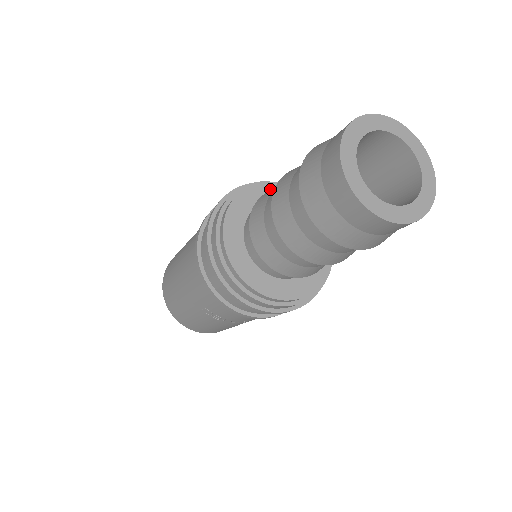
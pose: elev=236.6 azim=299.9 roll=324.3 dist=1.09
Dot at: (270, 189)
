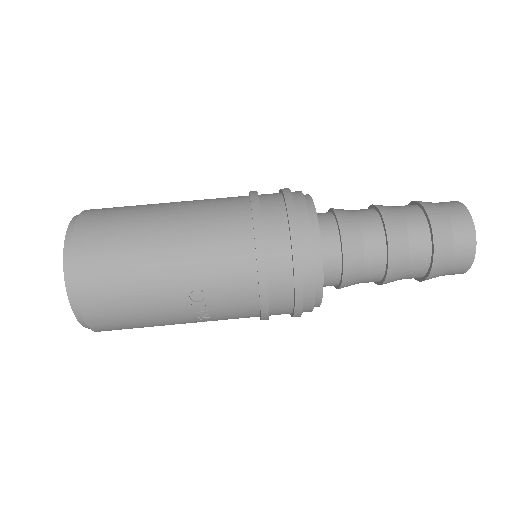
Dot at: occluded
